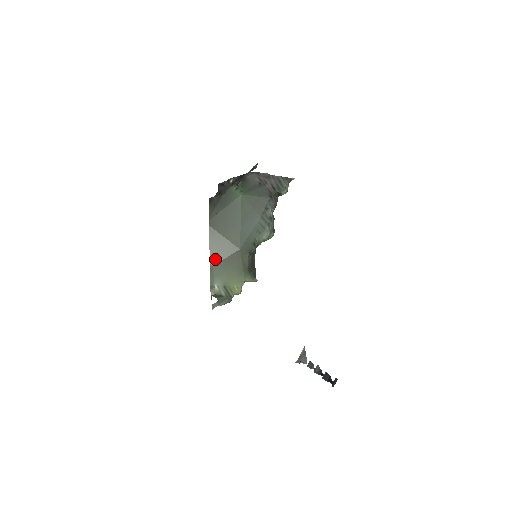
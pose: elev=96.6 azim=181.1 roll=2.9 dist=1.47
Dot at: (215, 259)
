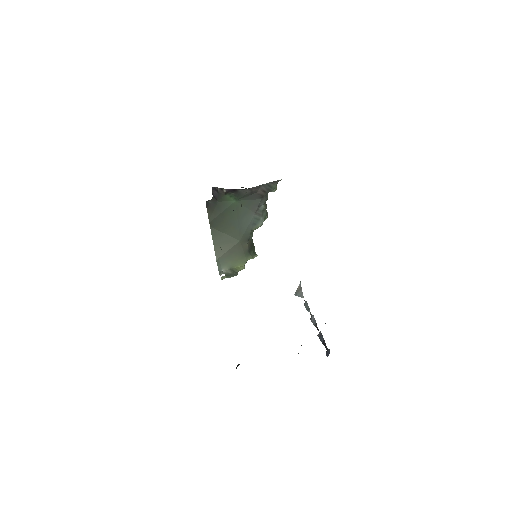
Dot at: (220, 252)
